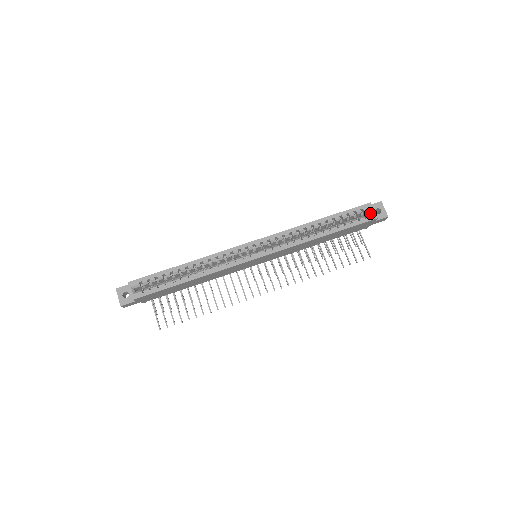
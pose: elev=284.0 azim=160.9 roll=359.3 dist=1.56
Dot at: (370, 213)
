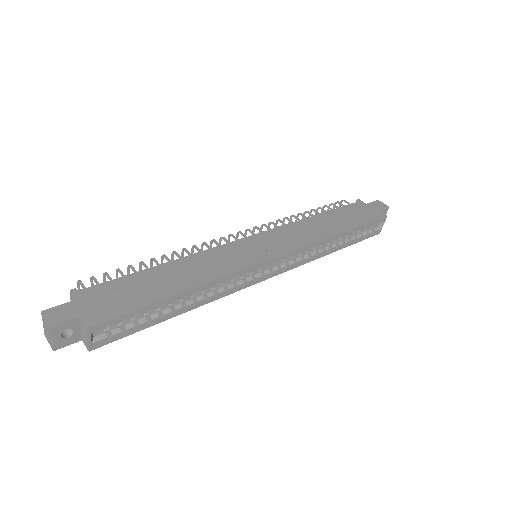
Dot at: (378, 225)
